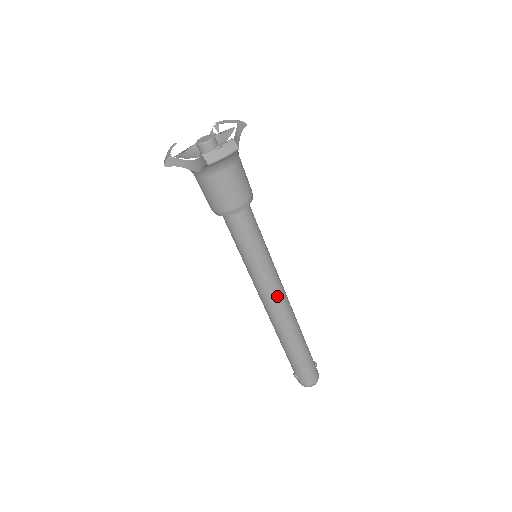
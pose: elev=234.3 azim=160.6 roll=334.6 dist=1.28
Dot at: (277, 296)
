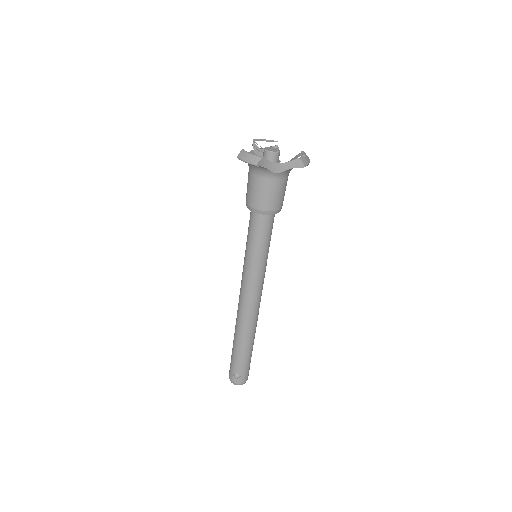
Dot at: occluded
